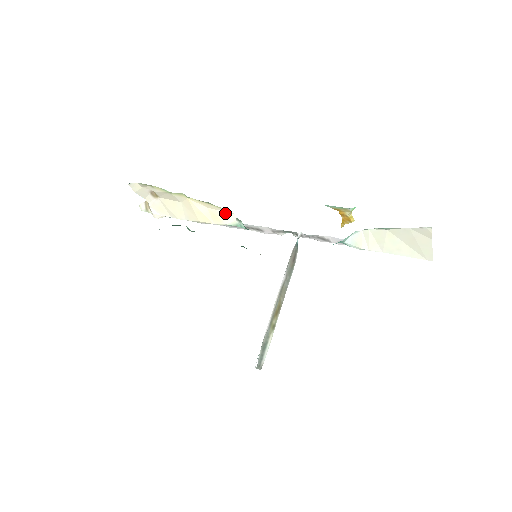
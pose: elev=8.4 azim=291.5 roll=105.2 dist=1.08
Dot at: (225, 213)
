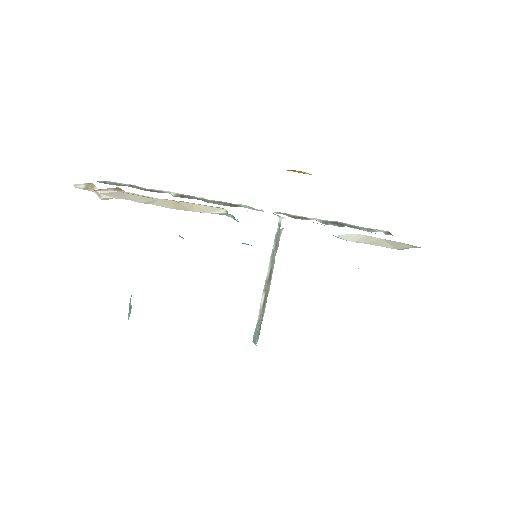
Dot at: (214, 208)
